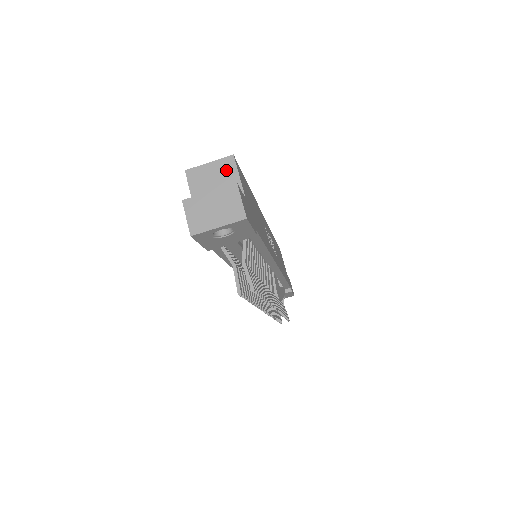
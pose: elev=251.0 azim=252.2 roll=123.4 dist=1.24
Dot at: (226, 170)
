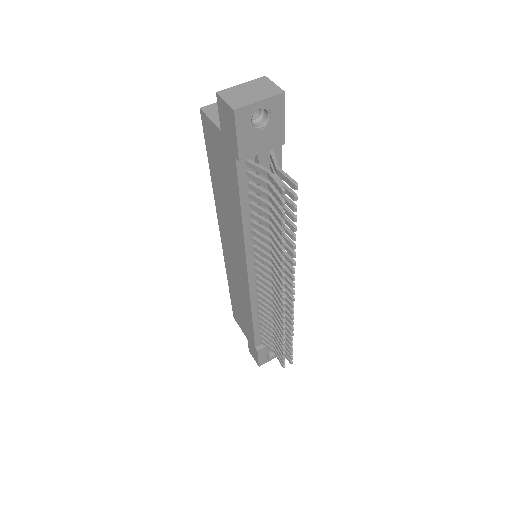
Dot at: occluded
